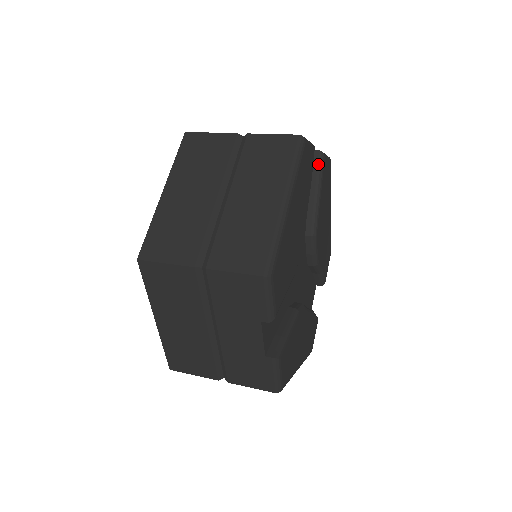
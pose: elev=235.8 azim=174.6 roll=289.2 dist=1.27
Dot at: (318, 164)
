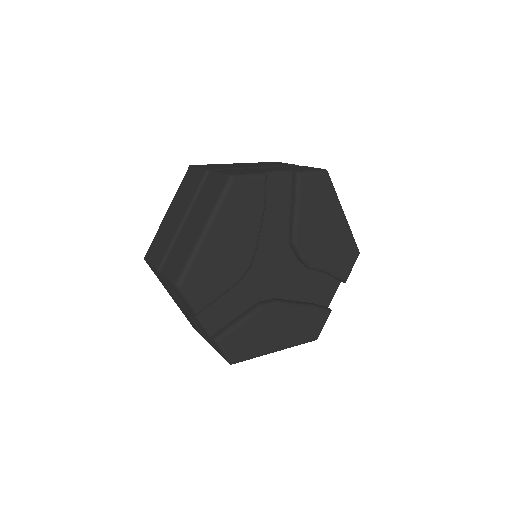
Dot at: (295, 183)
